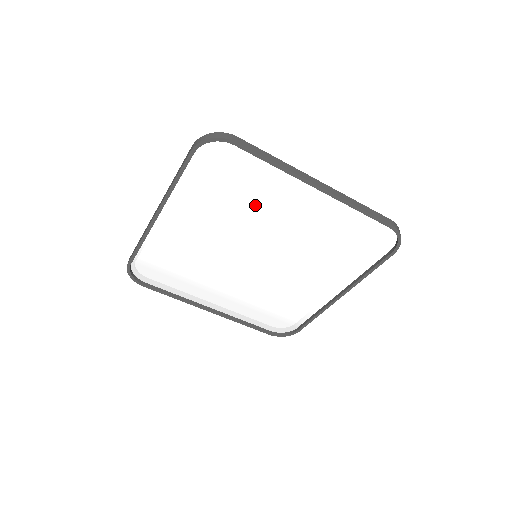
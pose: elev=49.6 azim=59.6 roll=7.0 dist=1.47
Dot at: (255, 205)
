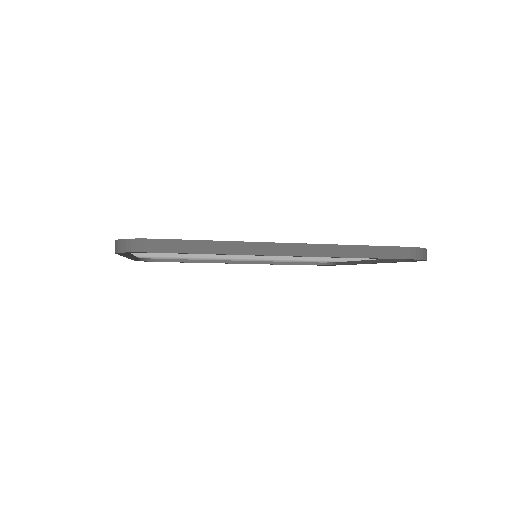
Dot at: occluded
